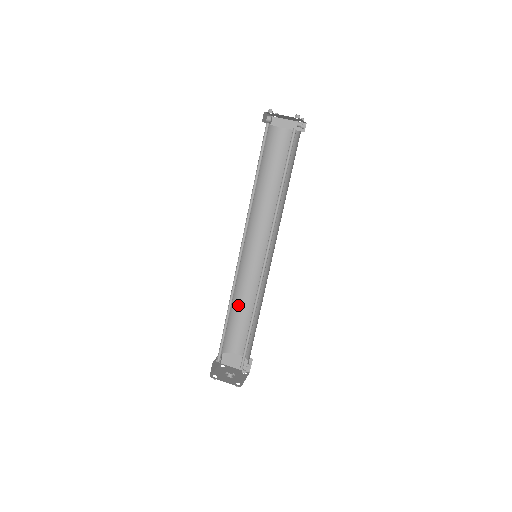
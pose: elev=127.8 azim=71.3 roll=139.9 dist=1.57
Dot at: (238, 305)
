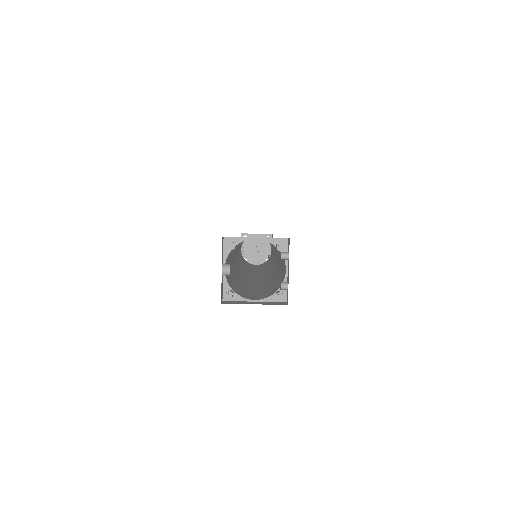
Dot at: occluded
